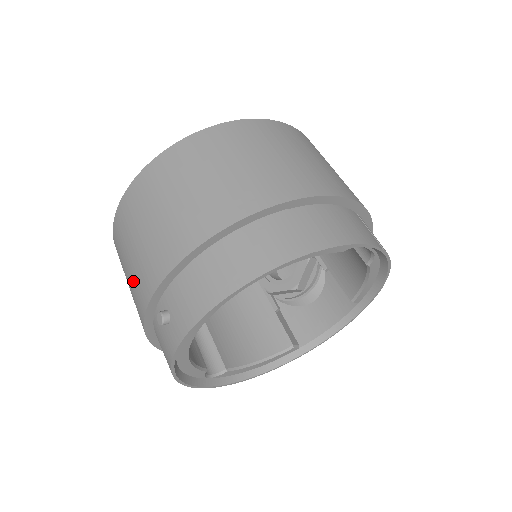
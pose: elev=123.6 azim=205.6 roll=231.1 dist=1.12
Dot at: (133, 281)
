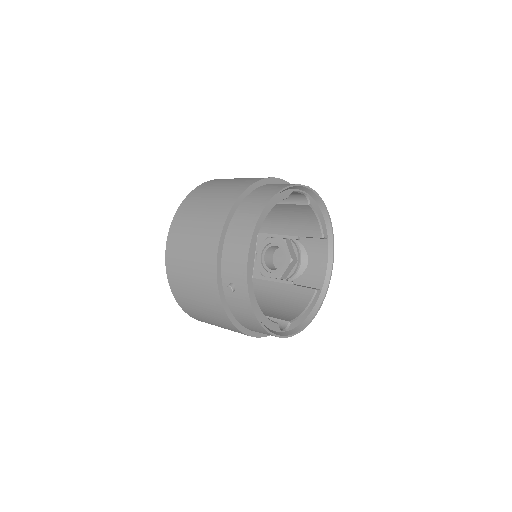
Dot at: (202, 296)
